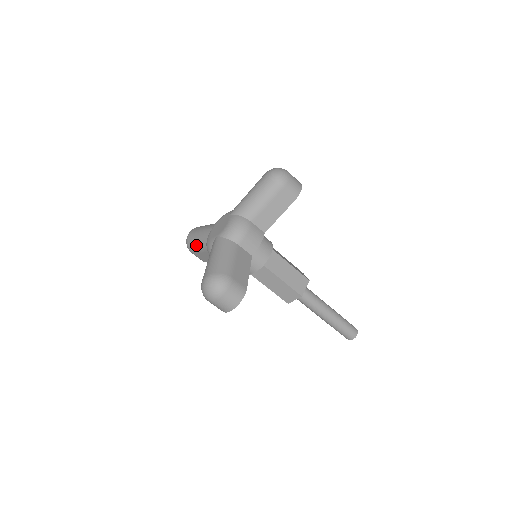
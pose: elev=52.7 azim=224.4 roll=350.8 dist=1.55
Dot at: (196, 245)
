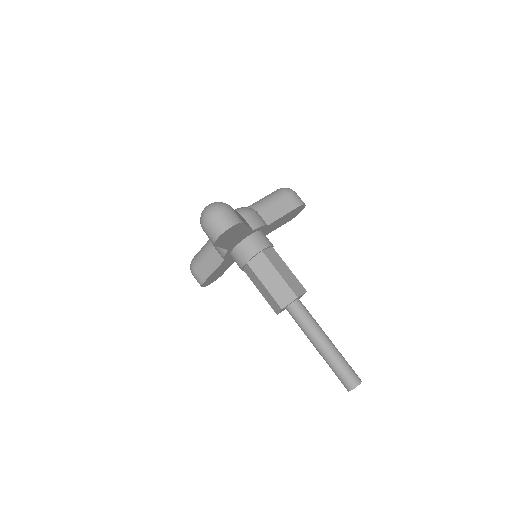
Dot at: (200, 253)
